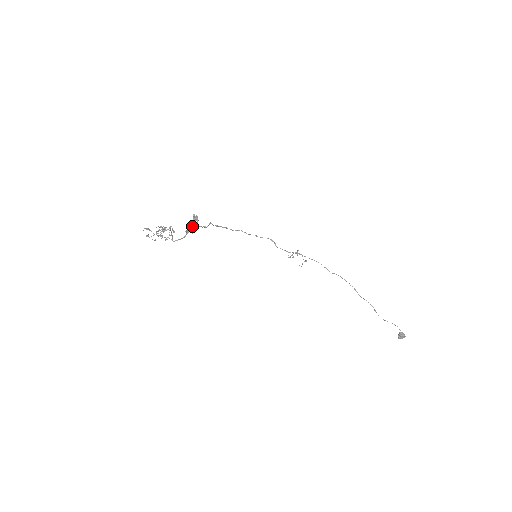
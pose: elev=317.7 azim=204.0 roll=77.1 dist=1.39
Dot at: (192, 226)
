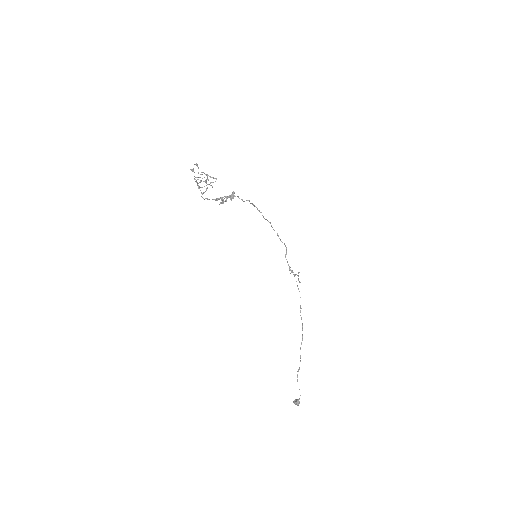
Dot at: occluded
